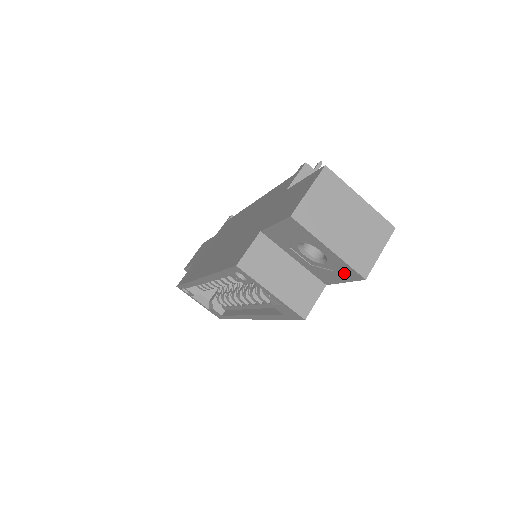
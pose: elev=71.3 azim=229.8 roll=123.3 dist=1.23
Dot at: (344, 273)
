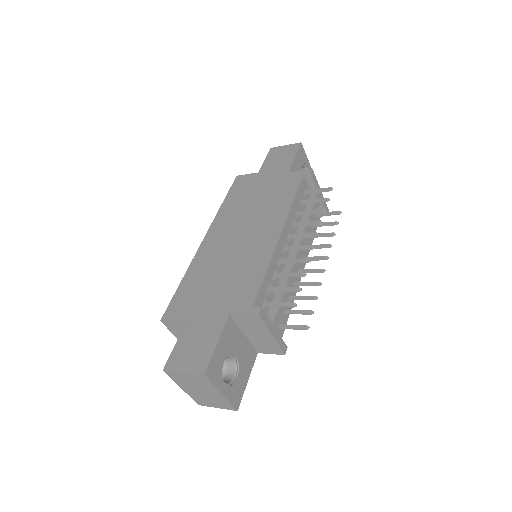
Dot at: occluded
